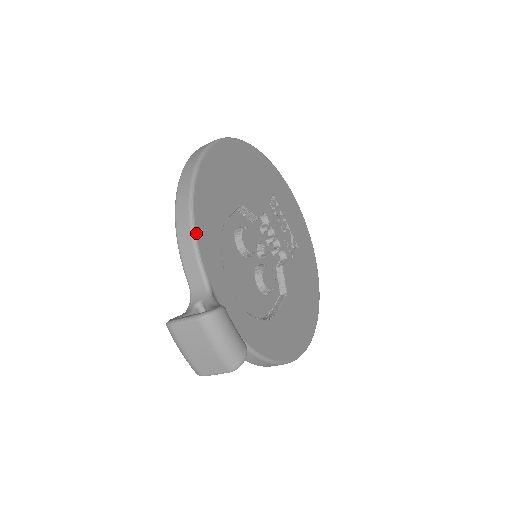
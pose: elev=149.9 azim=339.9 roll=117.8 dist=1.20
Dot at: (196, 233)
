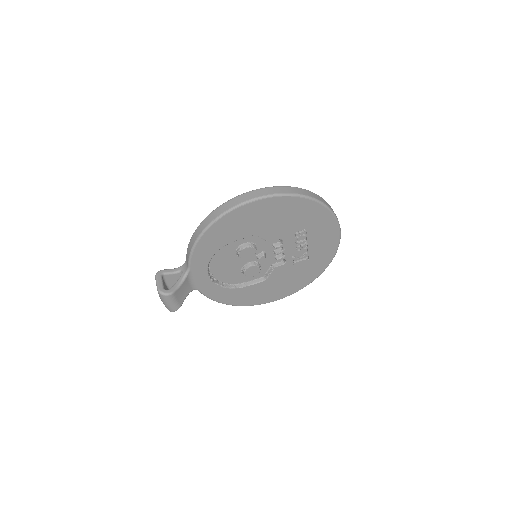
Dot at: (195, 248)
